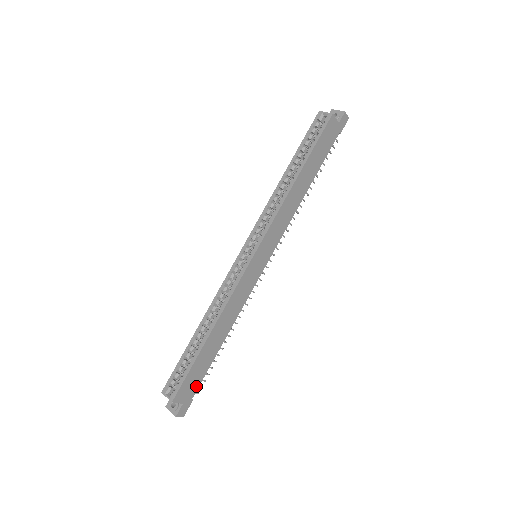
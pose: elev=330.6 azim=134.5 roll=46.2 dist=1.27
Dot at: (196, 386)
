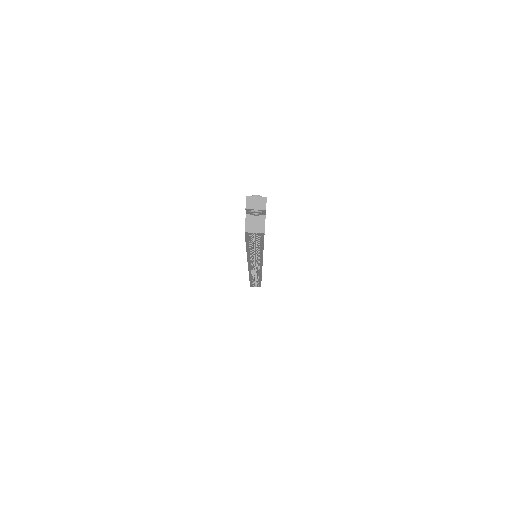
Dot at: occluded
